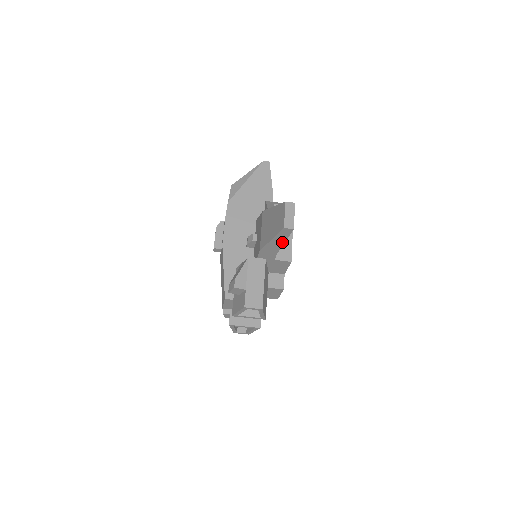
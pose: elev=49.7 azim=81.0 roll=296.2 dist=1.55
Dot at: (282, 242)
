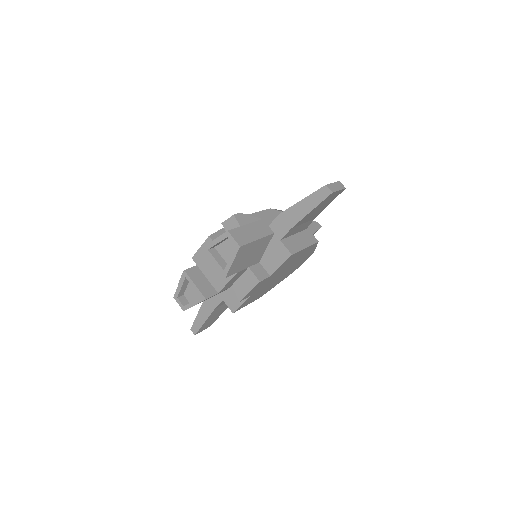
Dot at: (308, 210)
